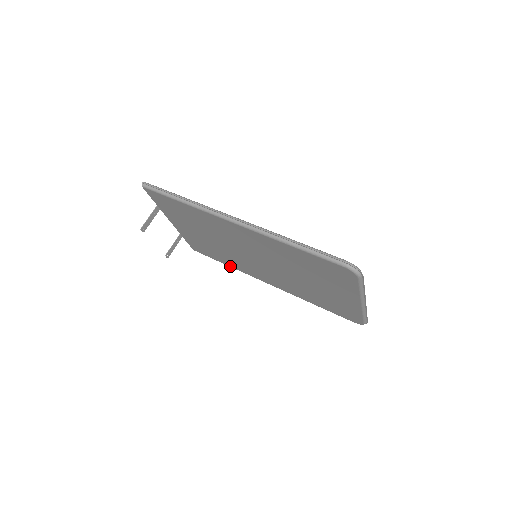
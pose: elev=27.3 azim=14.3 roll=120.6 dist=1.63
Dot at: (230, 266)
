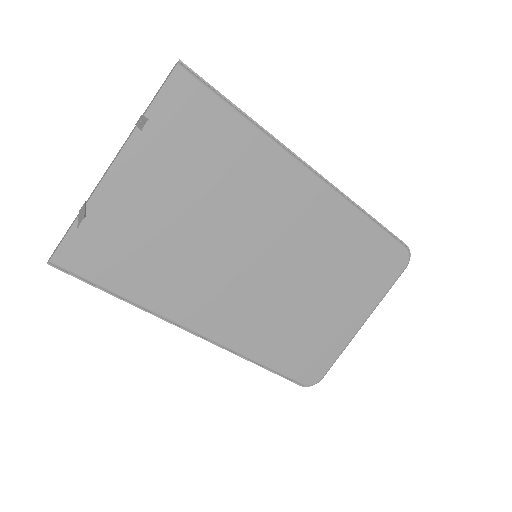
Dot at: (135, 300)
